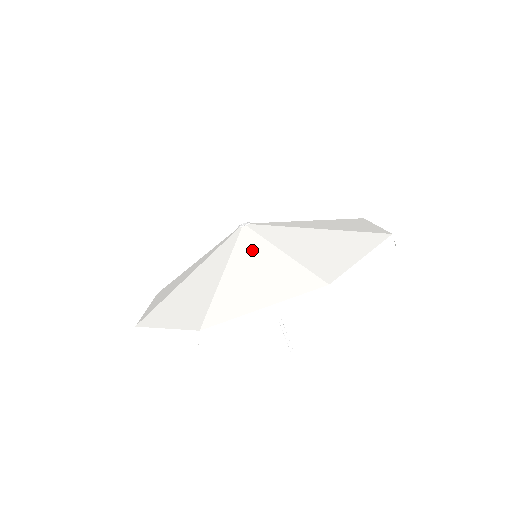
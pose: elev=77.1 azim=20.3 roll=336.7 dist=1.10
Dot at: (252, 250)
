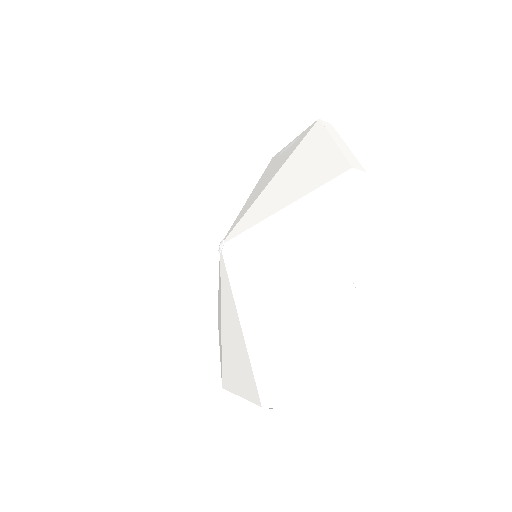
Dot at: (245, 284)
